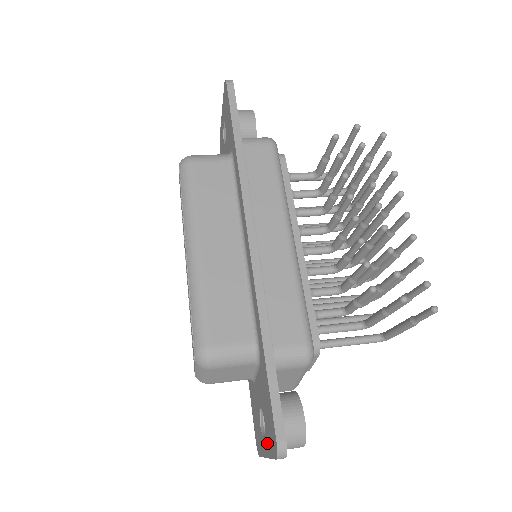
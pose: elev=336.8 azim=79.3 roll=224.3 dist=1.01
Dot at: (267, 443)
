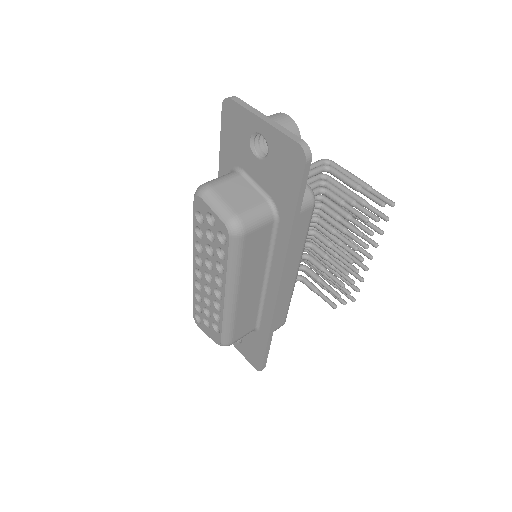
Dot at: (241, 349)
